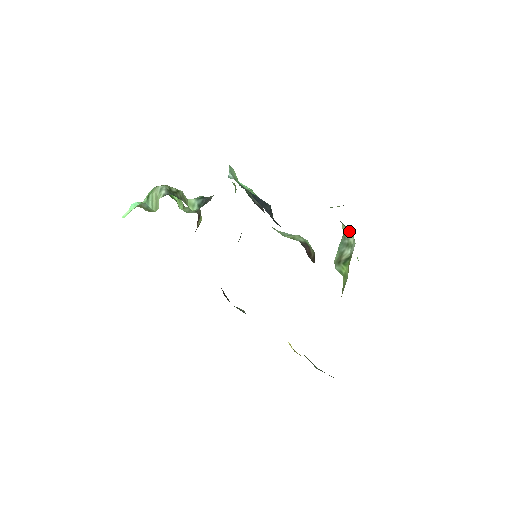
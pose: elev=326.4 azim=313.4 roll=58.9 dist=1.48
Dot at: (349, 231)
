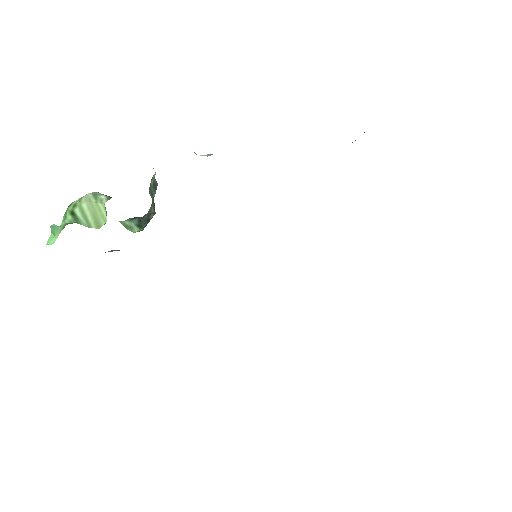
Dot at: occluded
